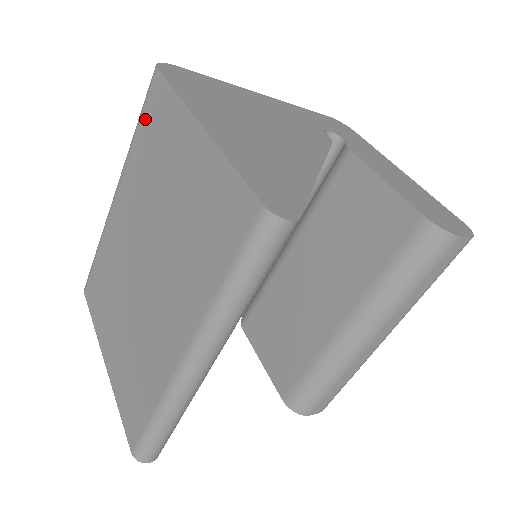
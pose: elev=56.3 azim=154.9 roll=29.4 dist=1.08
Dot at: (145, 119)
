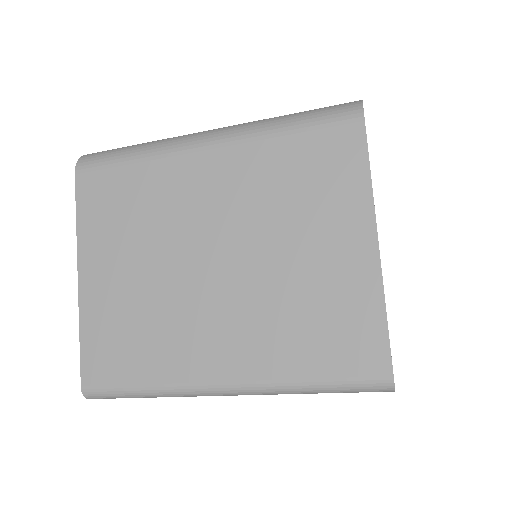
Dot at: (312, 140)
